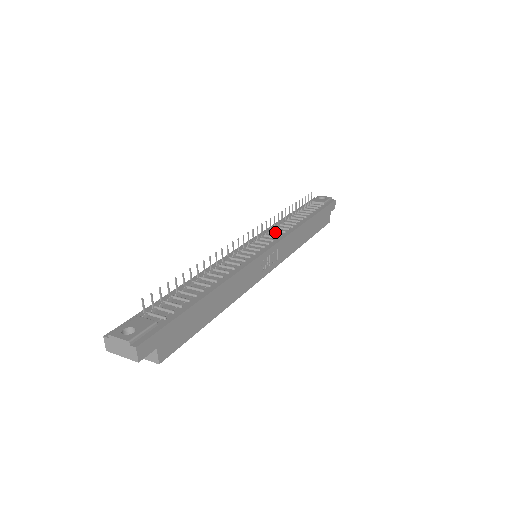
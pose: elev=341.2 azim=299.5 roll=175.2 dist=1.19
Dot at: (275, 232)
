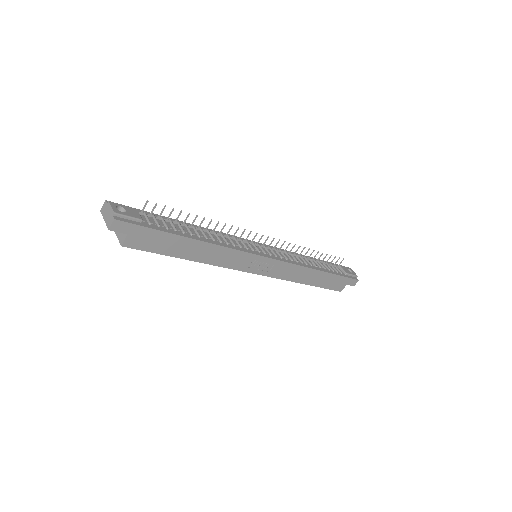
Dot at: (286, 255)
